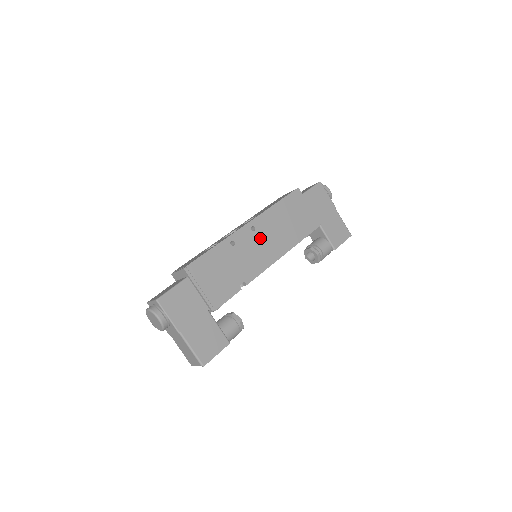
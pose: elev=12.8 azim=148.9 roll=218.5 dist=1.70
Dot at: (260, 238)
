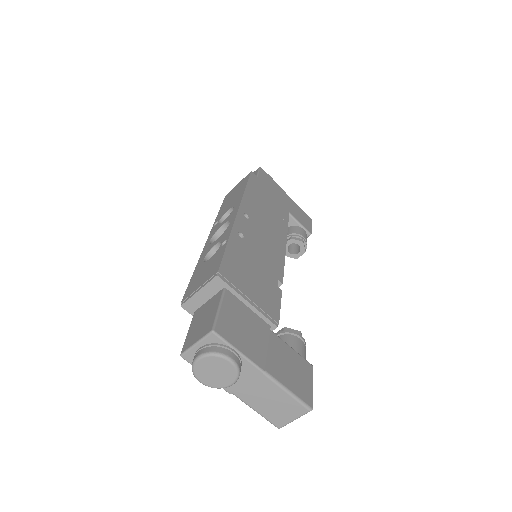
Dot at: (258, 226)
